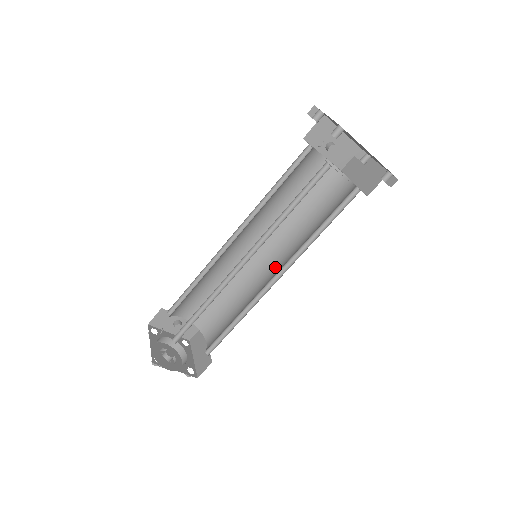
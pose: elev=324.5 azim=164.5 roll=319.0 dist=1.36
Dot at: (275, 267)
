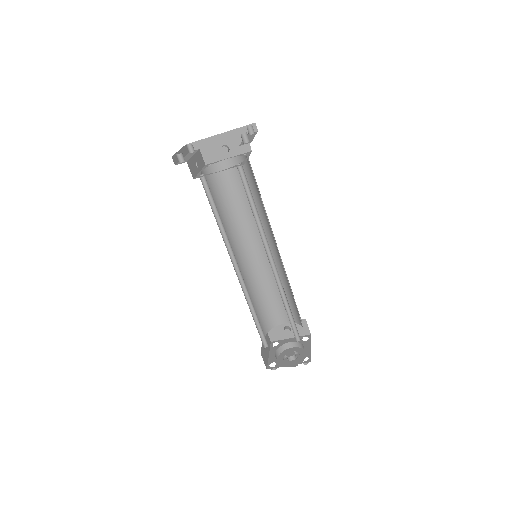
Dot at: occluded
